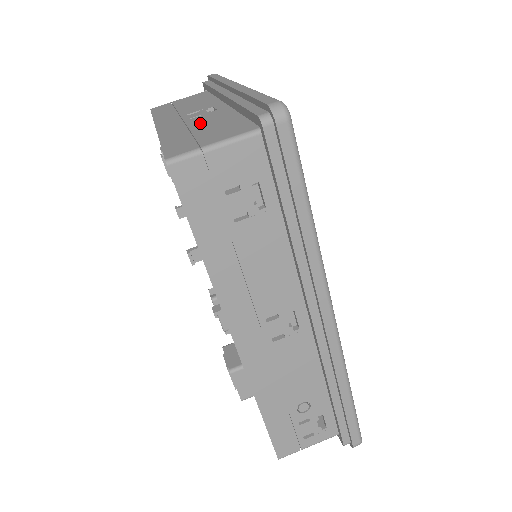
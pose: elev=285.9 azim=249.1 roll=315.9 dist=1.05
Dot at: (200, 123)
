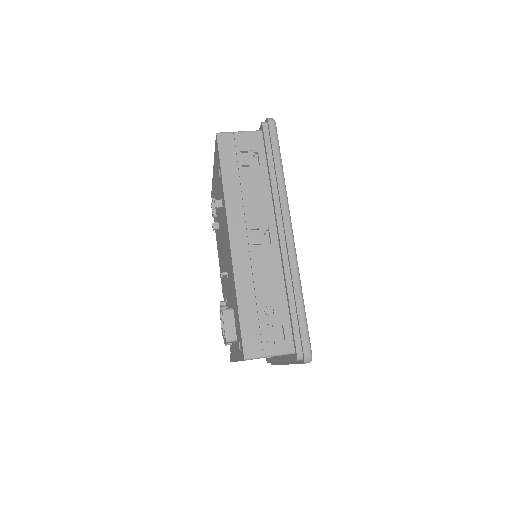
Dot at: occluded
